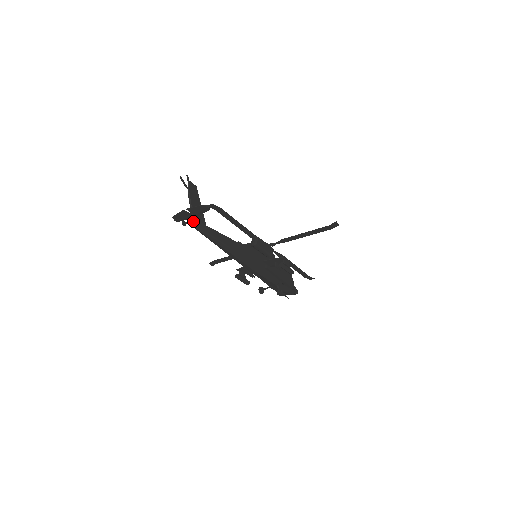
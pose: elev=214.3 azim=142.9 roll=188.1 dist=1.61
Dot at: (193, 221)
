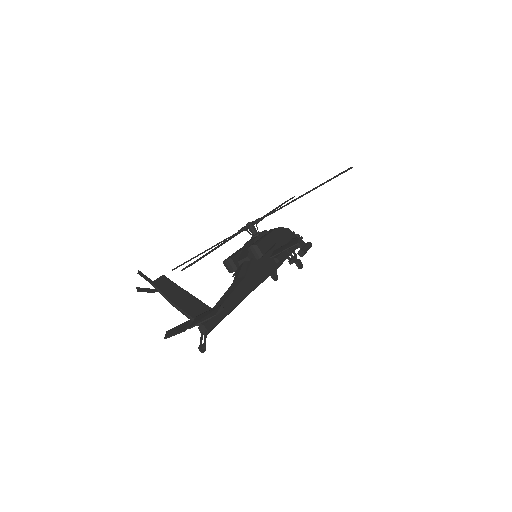
Dot at: (204, 329)
